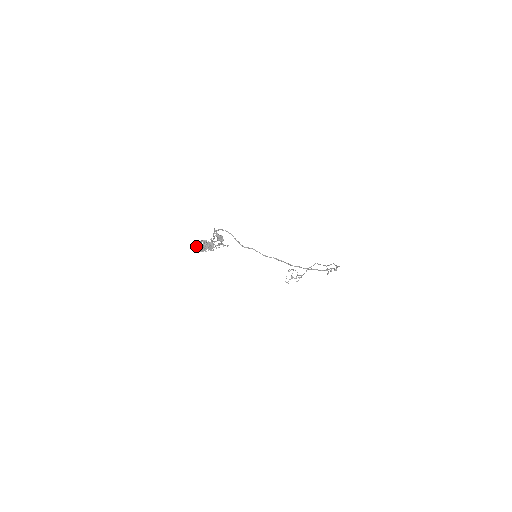
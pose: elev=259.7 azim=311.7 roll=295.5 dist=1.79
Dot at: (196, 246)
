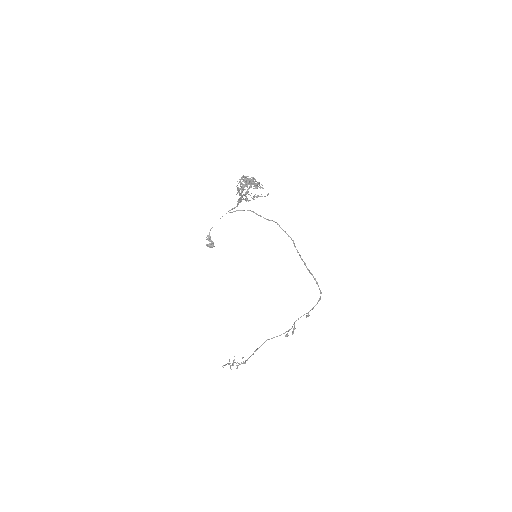
Dot at: (244, 178)
